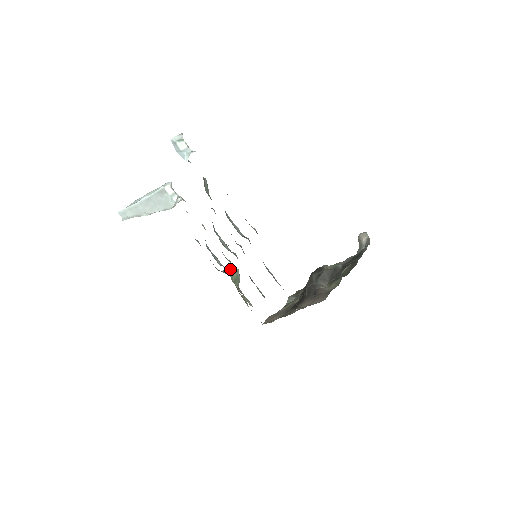
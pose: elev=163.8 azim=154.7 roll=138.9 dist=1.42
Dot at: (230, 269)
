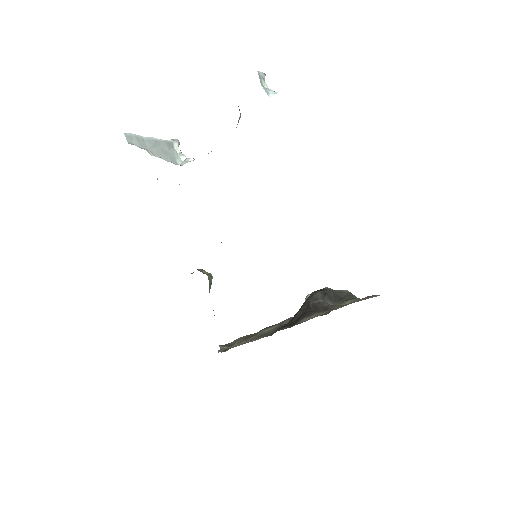
Dot at: (203, 271)
